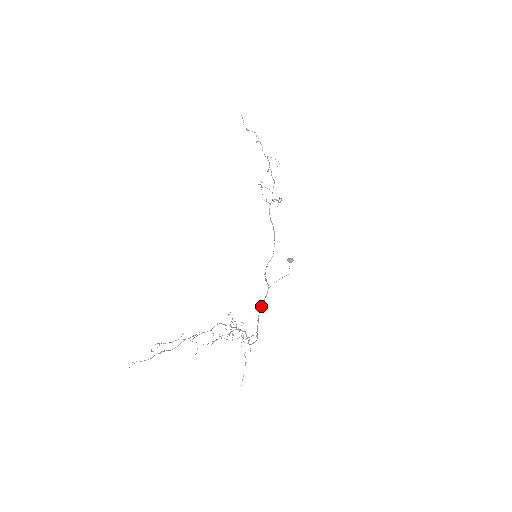
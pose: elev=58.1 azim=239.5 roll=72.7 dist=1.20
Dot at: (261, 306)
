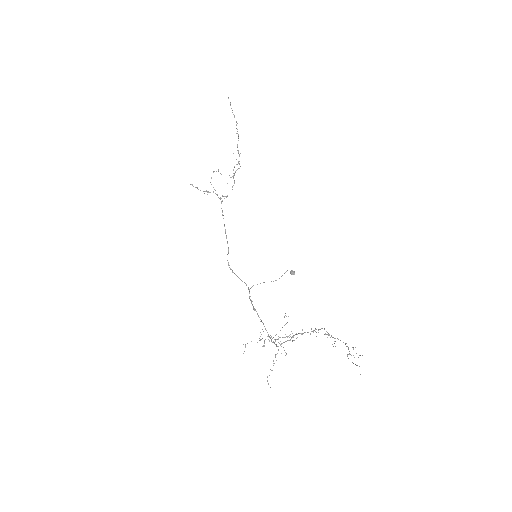
Dot at: occluded
